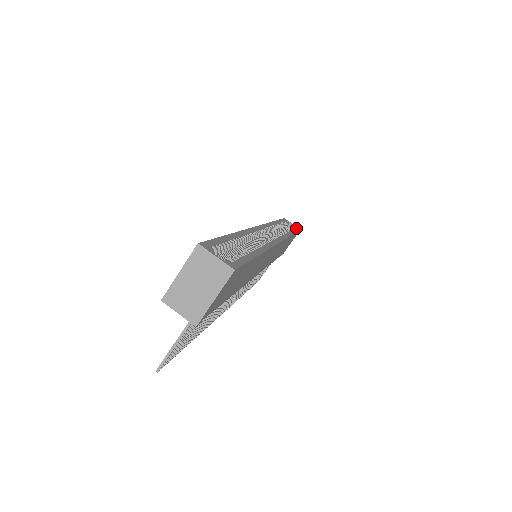
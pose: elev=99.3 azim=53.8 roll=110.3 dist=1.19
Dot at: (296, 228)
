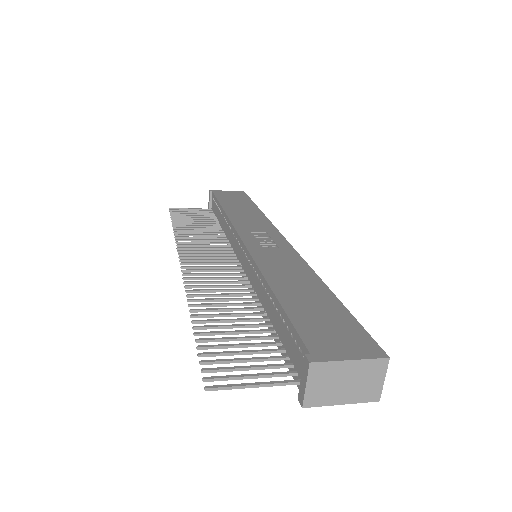
Dot at: occluded
